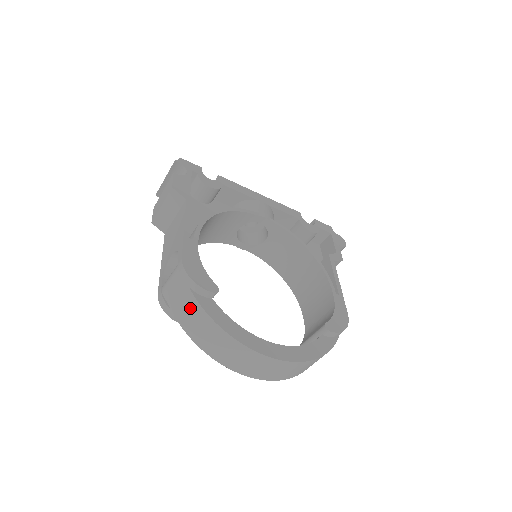
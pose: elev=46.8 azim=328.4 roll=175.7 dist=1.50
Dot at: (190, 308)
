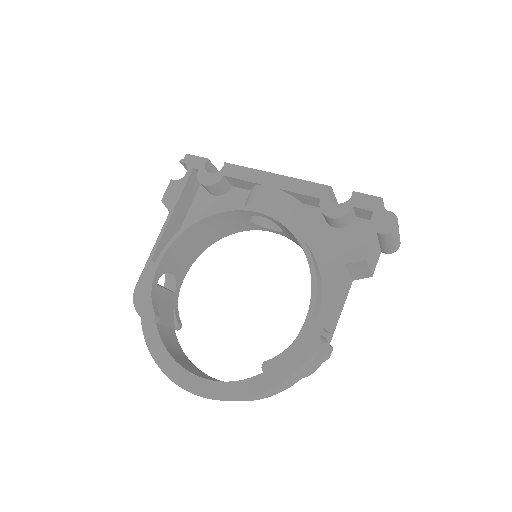
Dot at: occluded
